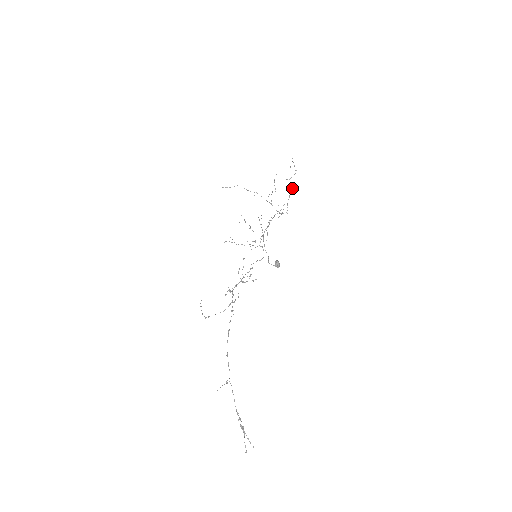
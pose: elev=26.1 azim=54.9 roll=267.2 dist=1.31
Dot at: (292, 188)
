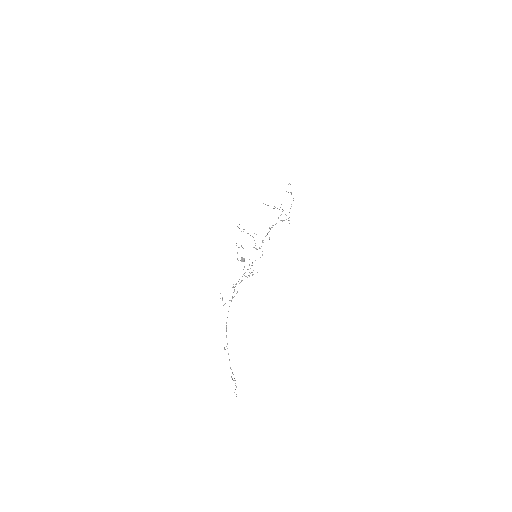
Dot at: occluded
